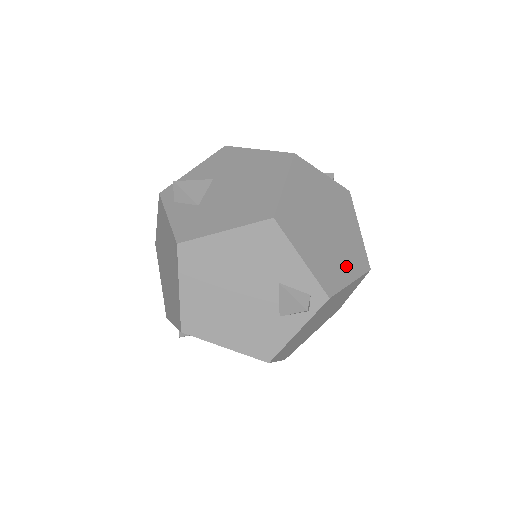
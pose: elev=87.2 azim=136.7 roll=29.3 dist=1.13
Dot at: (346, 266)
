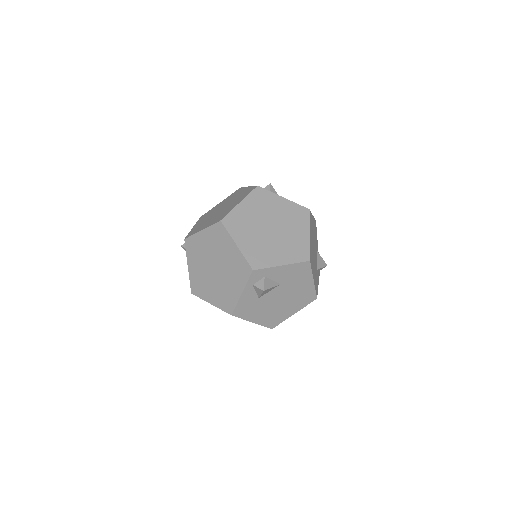
Dot at: occluded
